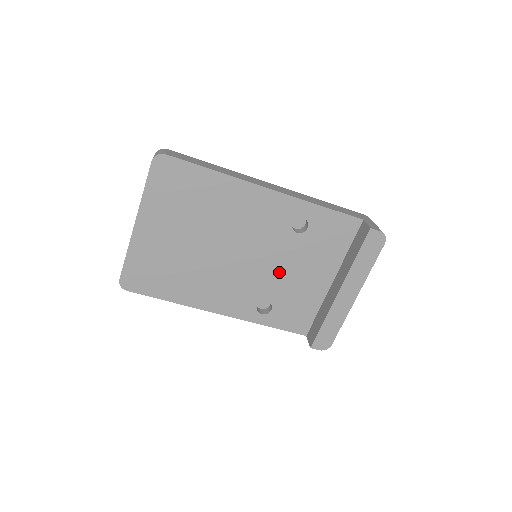
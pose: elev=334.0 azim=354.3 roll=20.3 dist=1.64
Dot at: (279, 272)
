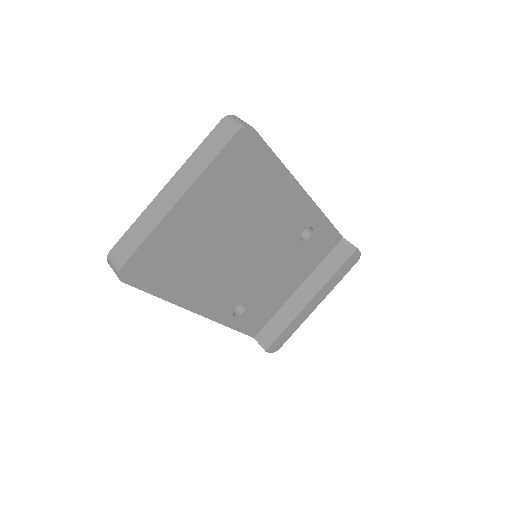
Dot at: (269, 275)
